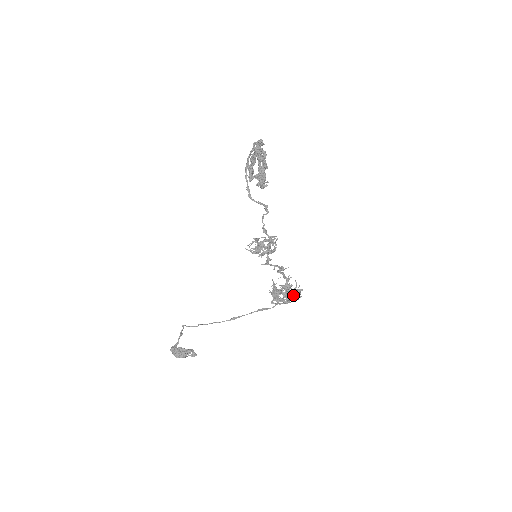
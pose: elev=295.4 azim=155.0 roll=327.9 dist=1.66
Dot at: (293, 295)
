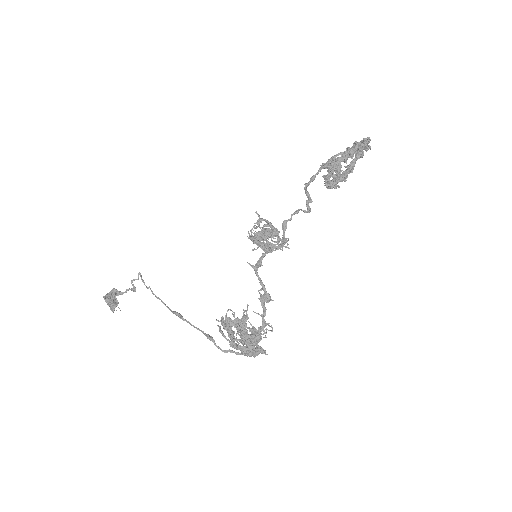
Dot at: (243, 333)
